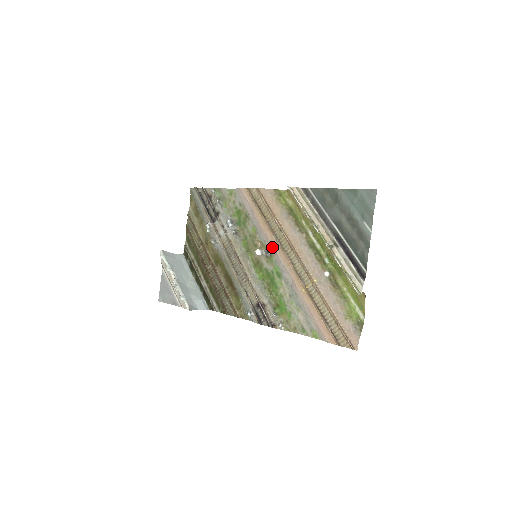
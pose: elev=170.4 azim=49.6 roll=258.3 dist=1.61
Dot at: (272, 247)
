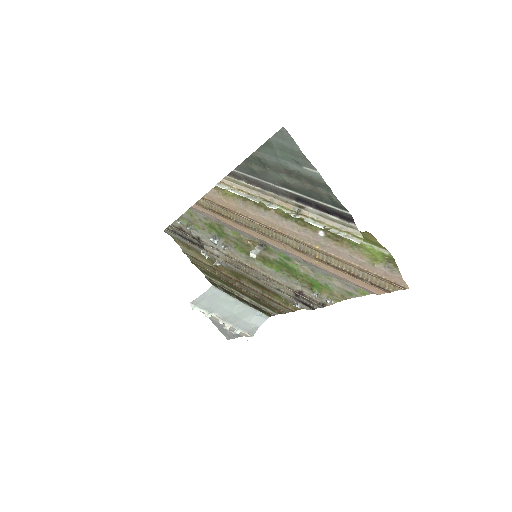
Dot at: (260, 240)
